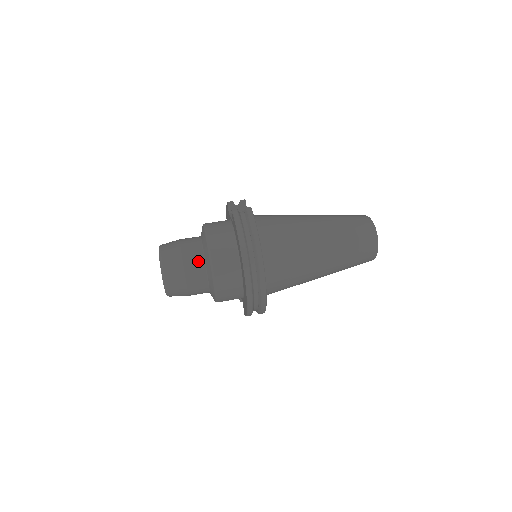
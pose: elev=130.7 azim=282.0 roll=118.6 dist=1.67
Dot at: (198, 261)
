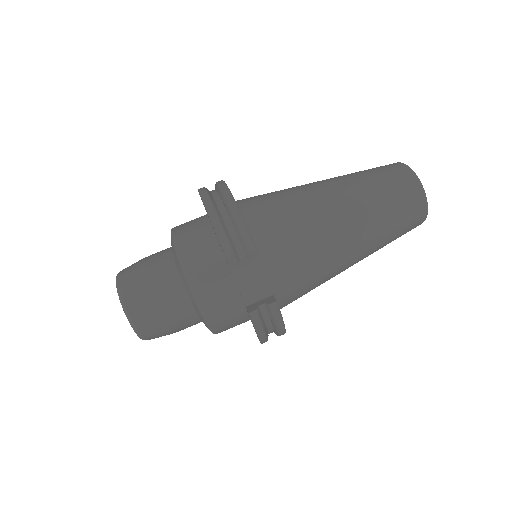
Dot at: occluded
